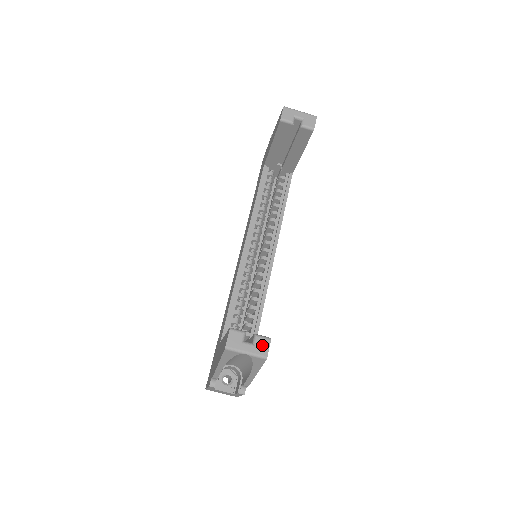
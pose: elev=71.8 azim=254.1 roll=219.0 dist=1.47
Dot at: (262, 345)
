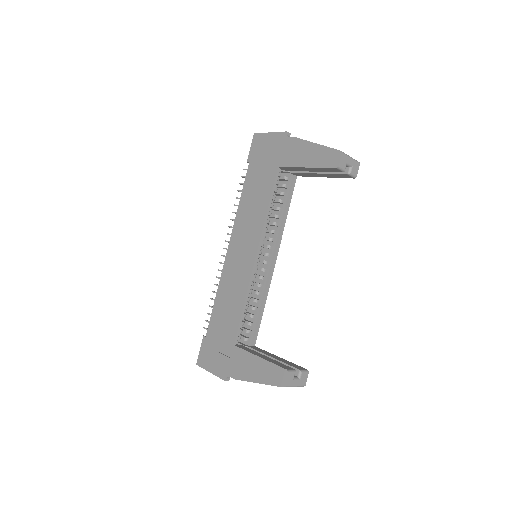
Dot at: (304, 378)
